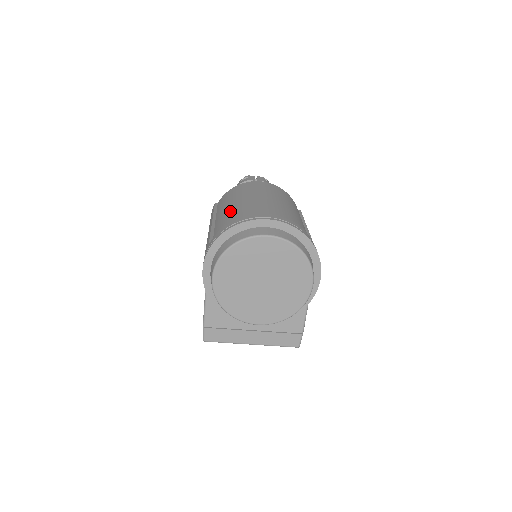
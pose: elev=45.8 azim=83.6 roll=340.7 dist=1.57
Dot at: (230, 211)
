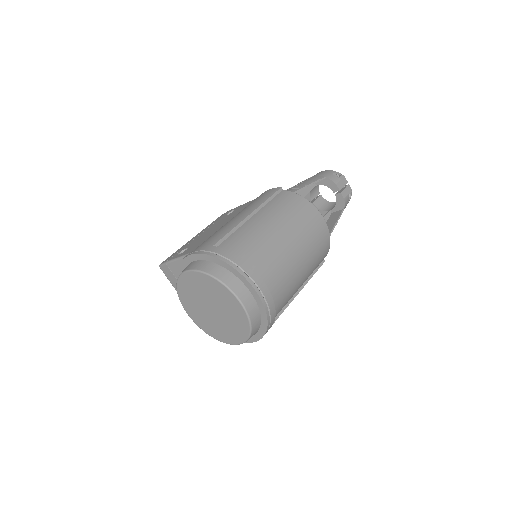
Dot at: (262, 232)
